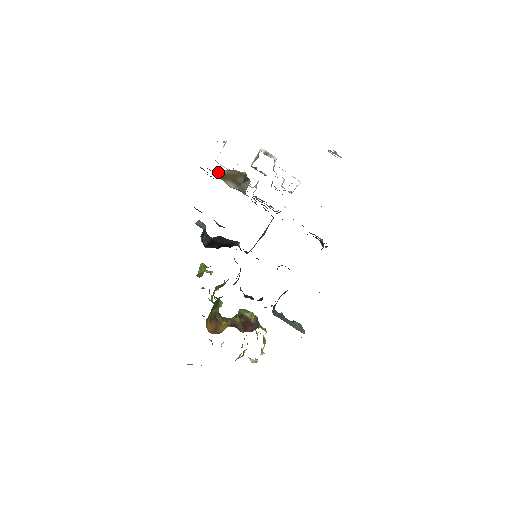
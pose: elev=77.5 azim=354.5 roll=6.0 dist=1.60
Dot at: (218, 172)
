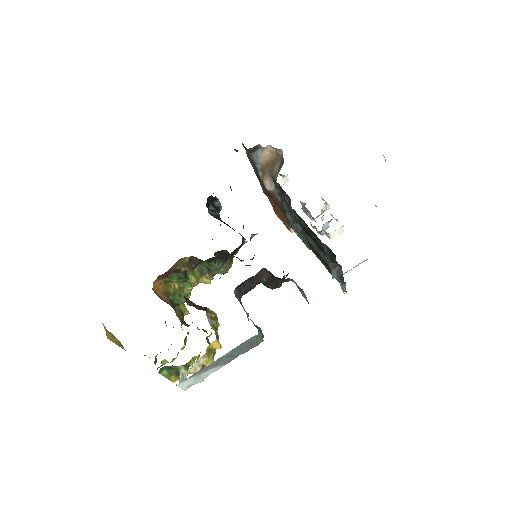
Dot at: (259, 152)
